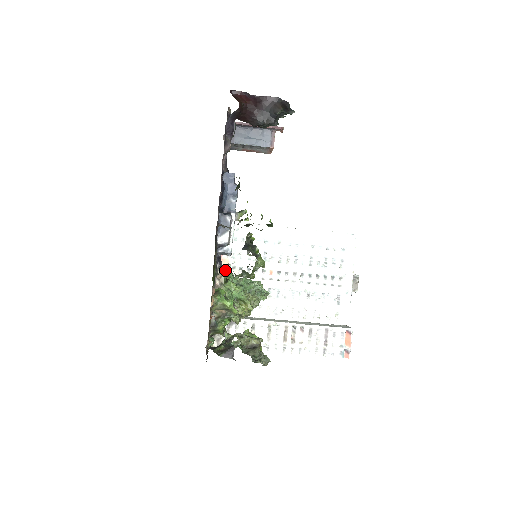
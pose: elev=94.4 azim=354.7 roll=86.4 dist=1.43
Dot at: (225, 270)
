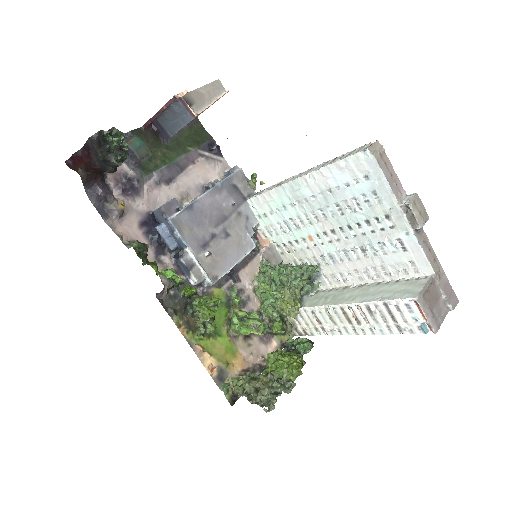
Dot at: (232, 290)
